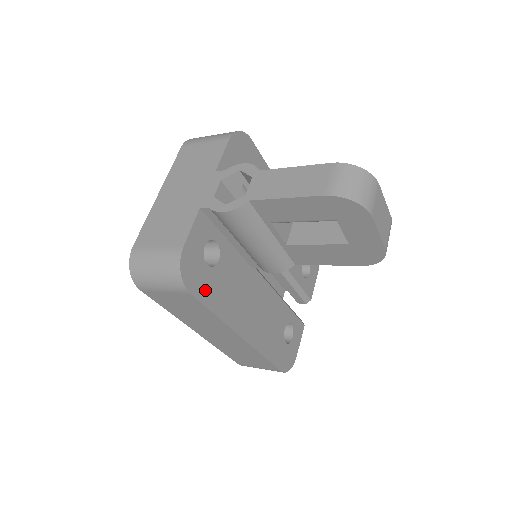
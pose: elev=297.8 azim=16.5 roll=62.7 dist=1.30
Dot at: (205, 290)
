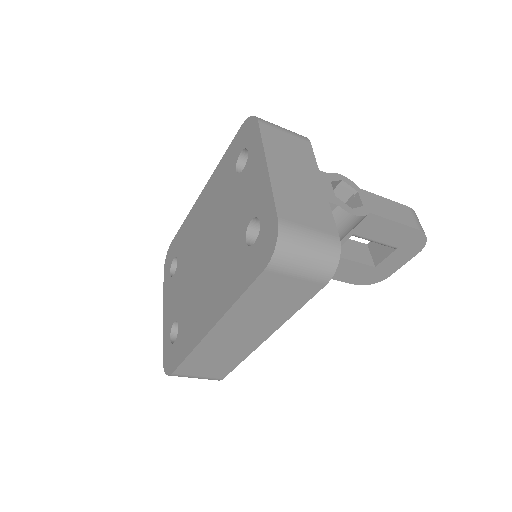
Dot at: occluded
